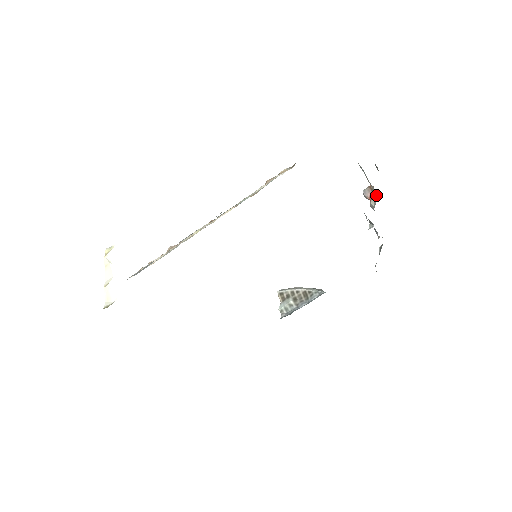
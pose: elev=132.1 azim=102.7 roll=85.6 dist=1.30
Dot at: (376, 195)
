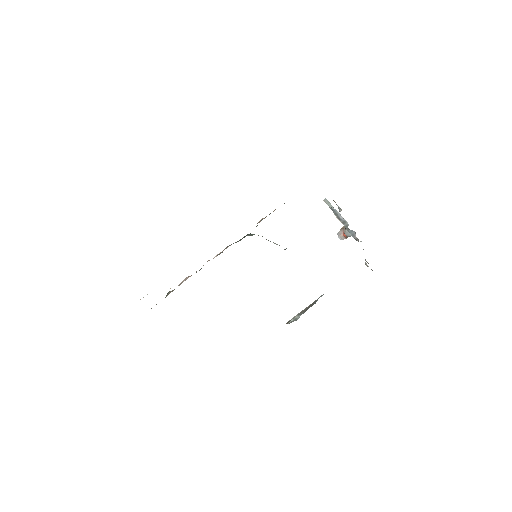
Dot at: occluded
